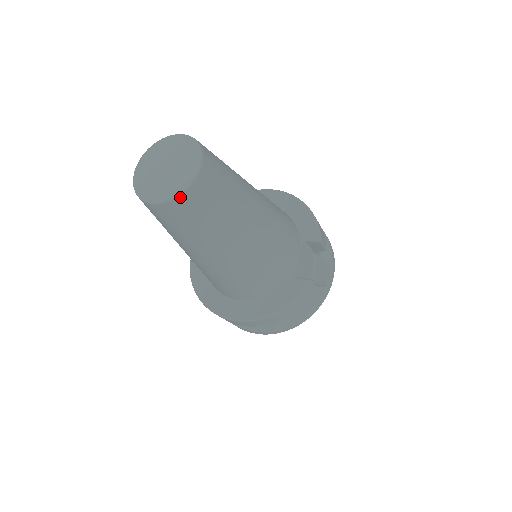
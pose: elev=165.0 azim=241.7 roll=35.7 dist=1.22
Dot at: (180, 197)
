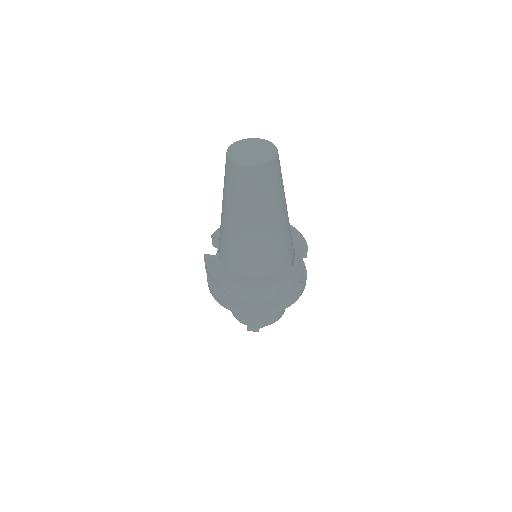
Dot at: (266, 164)
